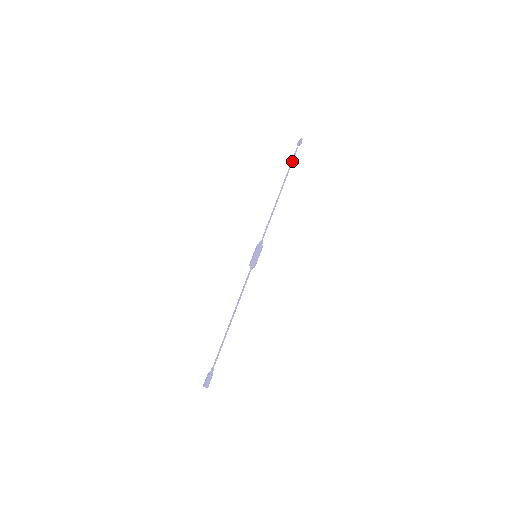
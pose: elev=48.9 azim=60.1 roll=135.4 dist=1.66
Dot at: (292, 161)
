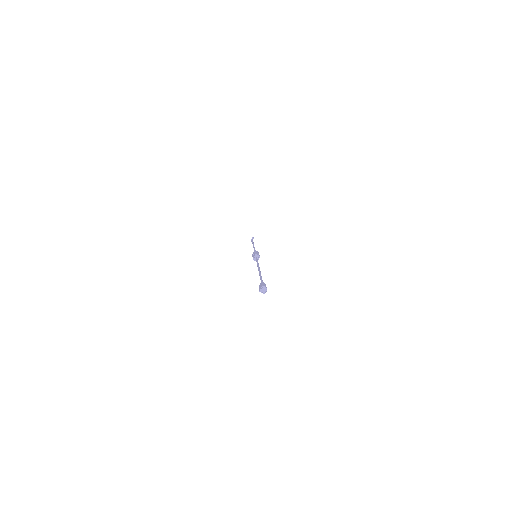
Dot at: occluded
